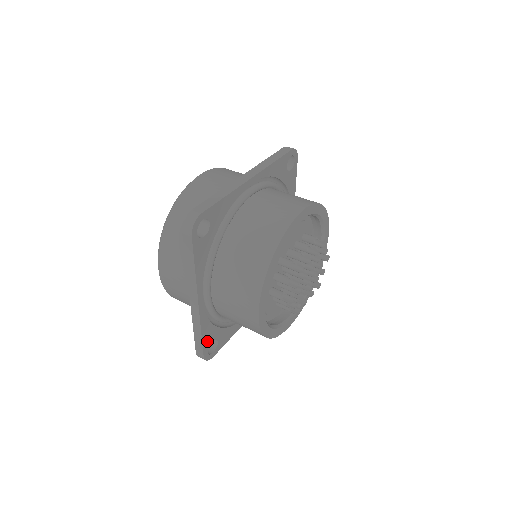
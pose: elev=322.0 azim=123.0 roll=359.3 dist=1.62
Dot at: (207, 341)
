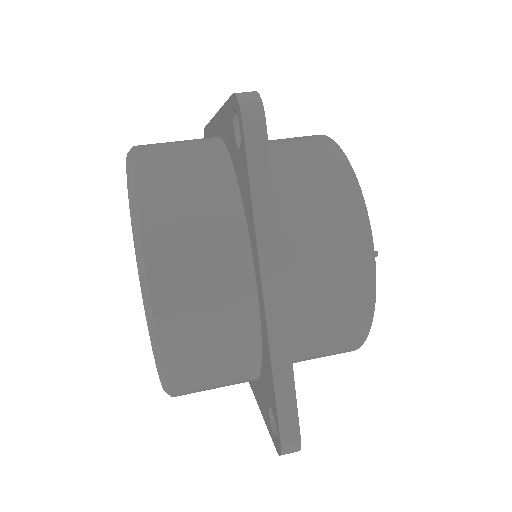
Dot at: occluded
